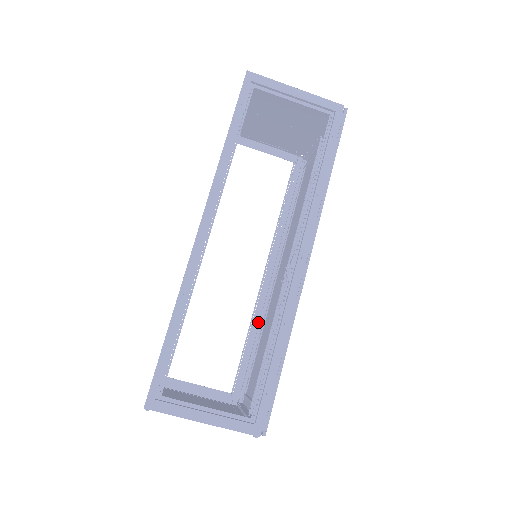
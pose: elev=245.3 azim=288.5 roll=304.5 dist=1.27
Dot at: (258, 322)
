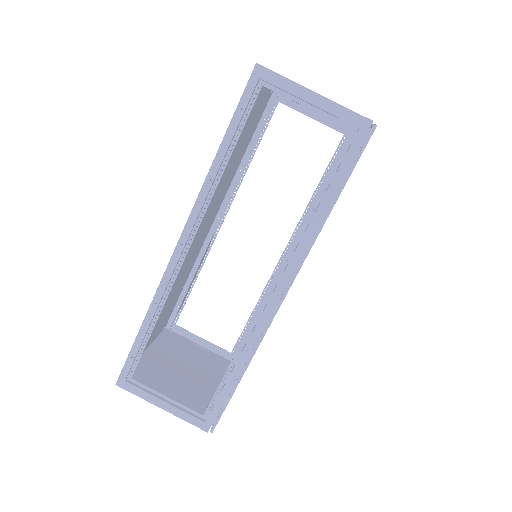
Dot at: occluded
